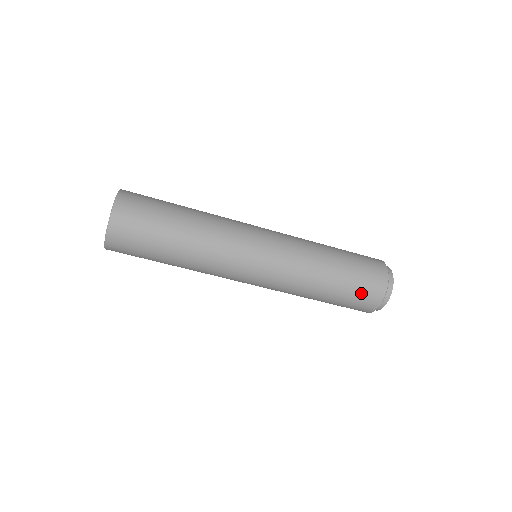
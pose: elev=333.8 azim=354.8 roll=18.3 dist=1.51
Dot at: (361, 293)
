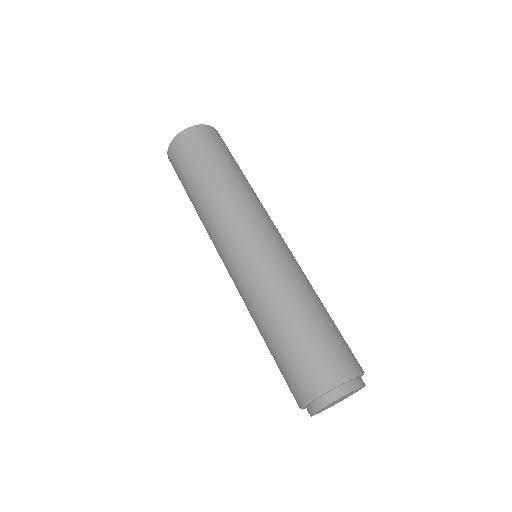
Dot at: (316, 356)
